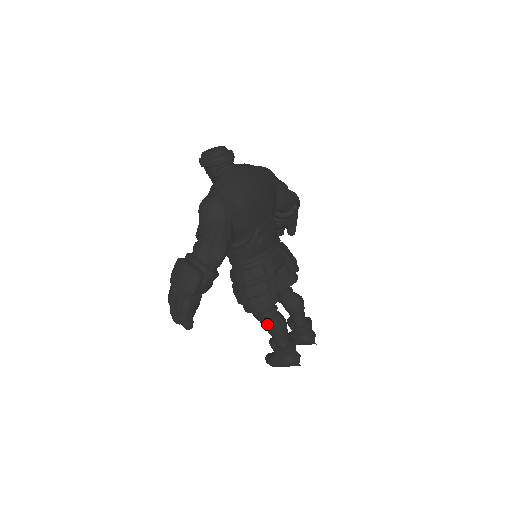
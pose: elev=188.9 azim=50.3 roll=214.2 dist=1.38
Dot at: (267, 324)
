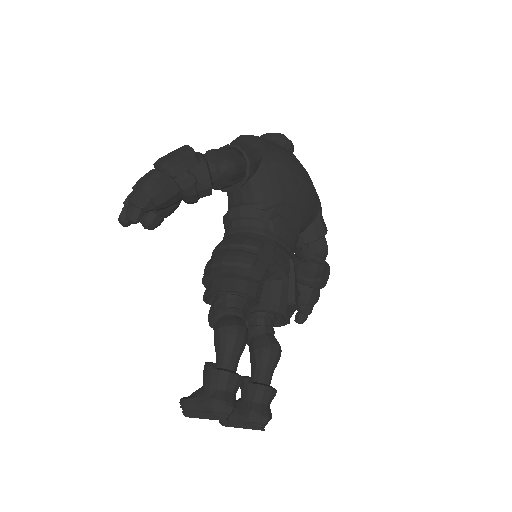
Dot at: (221, 321)
